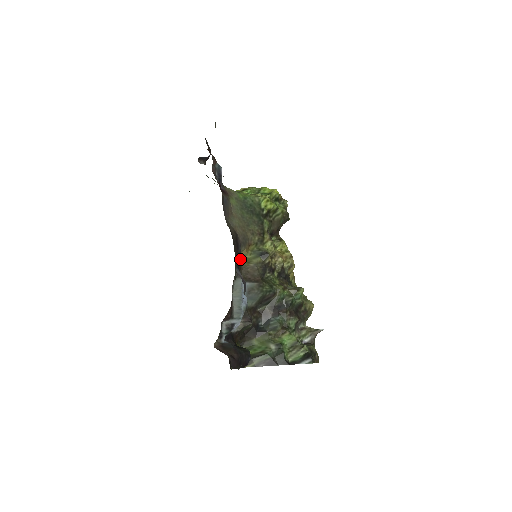
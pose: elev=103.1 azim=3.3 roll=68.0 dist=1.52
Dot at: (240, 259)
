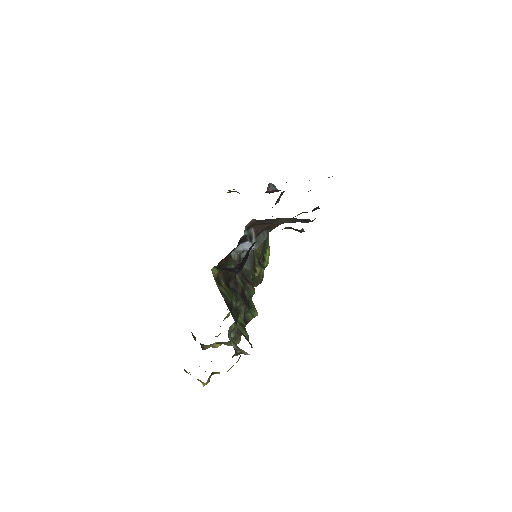
Dot at: occluded
